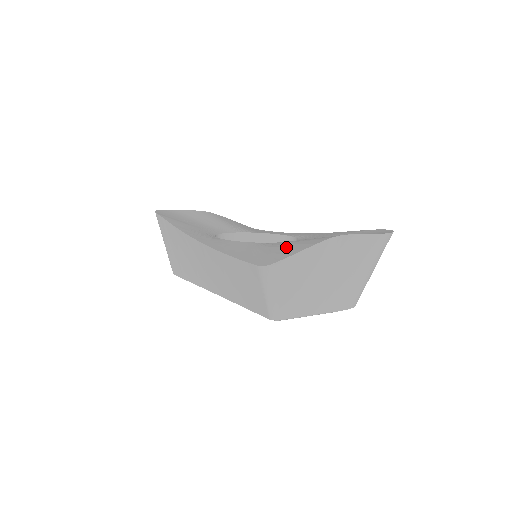
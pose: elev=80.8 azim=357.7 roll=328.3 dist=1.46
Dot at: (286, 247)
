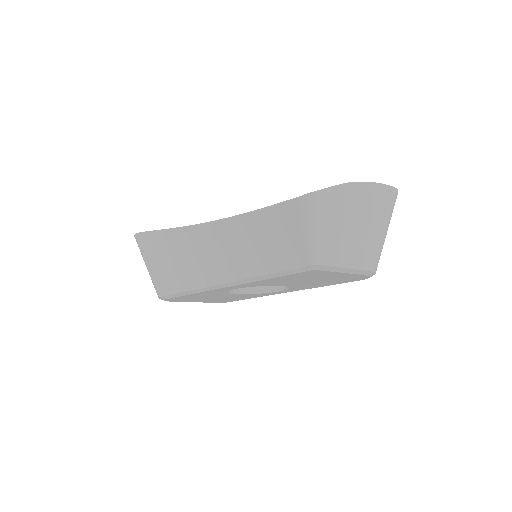
Dot at: occluded
